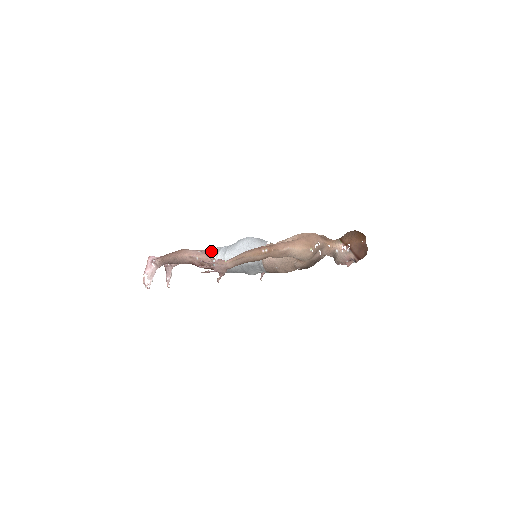
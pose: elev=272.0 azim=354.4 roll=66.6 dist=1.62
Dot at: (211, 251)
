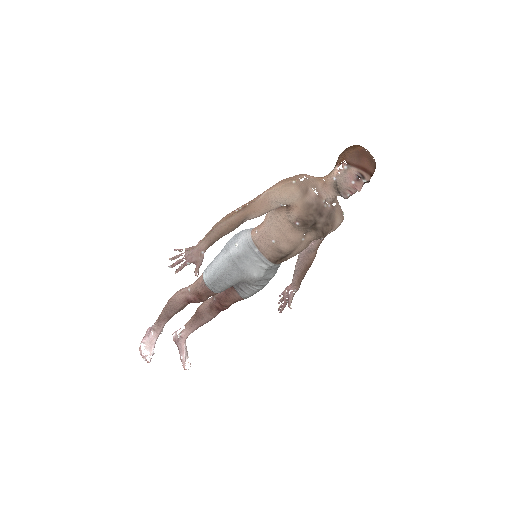
Dot at: (202, 273)
